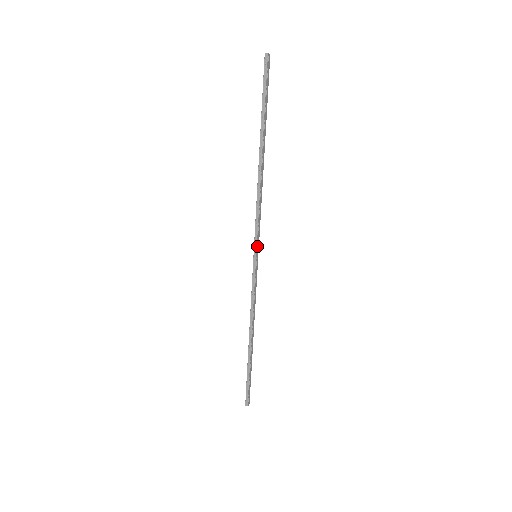
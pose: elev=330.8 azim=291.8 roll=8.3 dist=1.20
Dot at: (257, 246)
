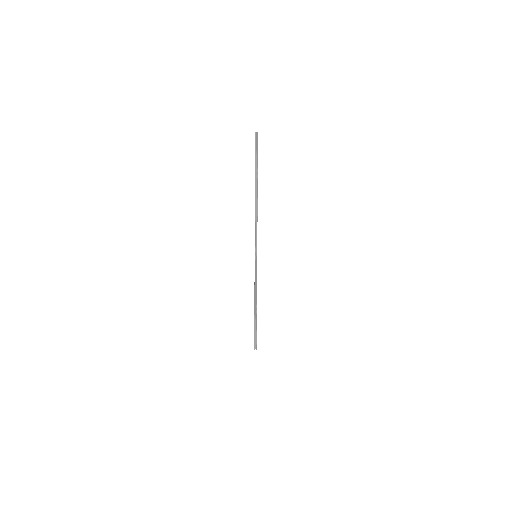
Dot at: occluded
